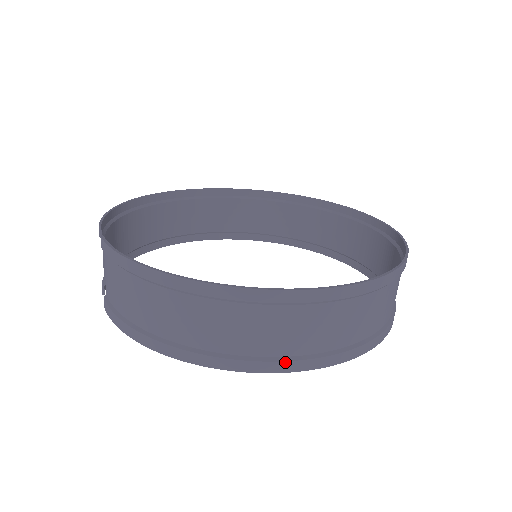
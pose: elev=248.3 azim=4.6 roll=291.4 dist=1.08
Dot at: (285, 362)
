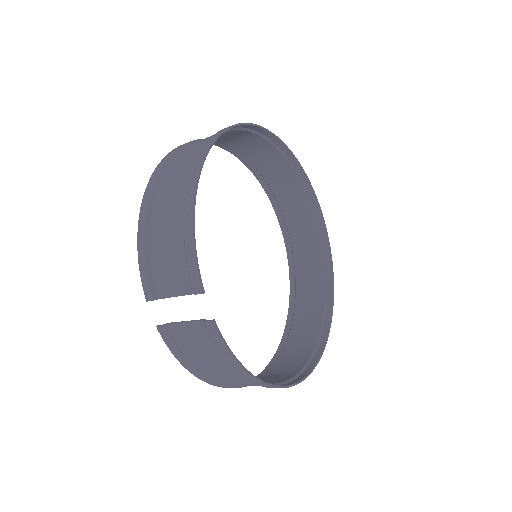
Dot at: occluded
